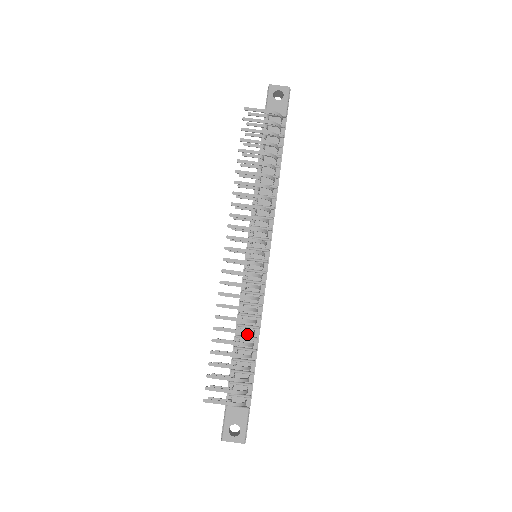
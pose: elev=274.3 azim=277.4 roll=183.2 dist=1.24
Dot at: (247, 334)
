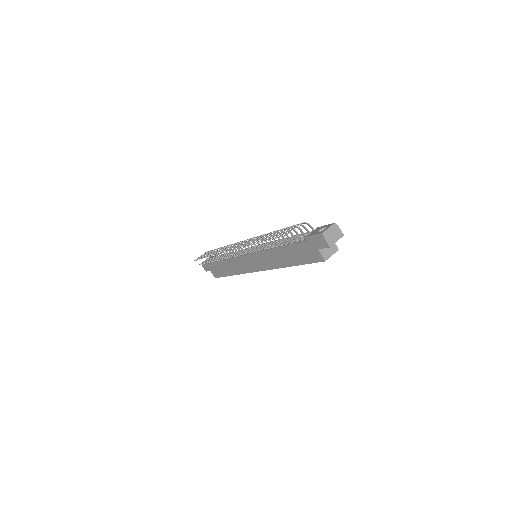
Dot at: occluded
